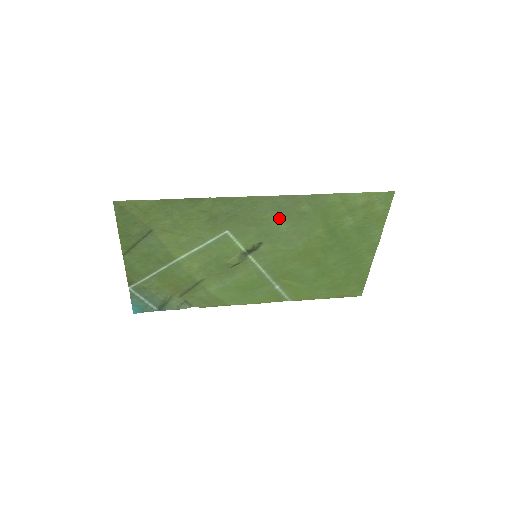
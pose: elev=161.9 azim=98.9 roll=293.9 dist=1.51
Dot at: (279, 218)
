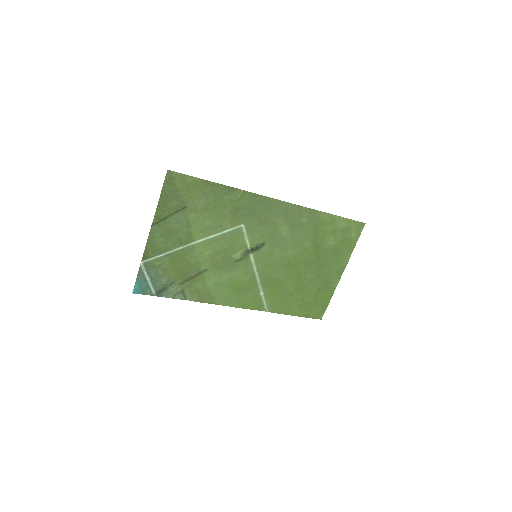
Dot at: (284, 224)
